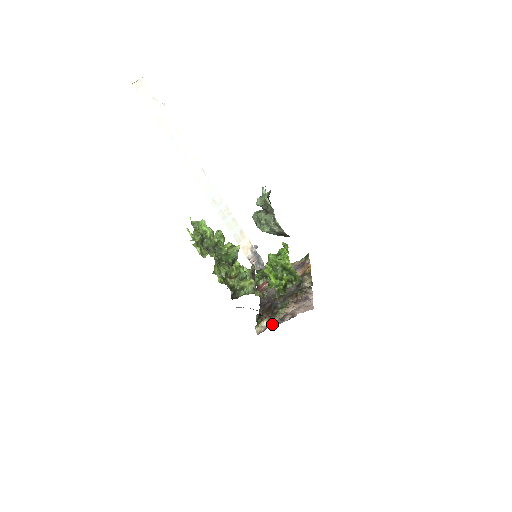
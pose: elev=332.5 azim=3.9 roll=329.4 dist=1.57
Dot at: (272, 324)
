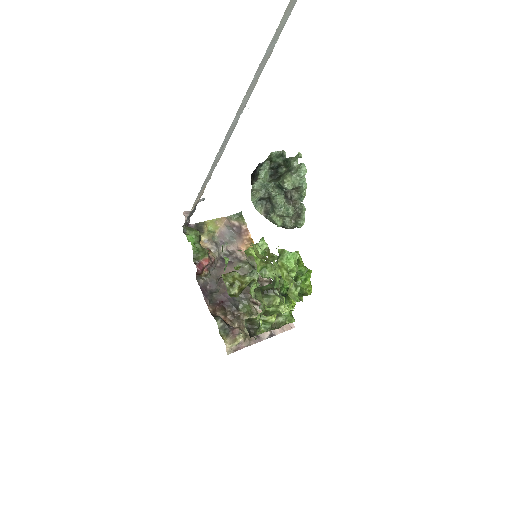
Dot at: (249, 342)
